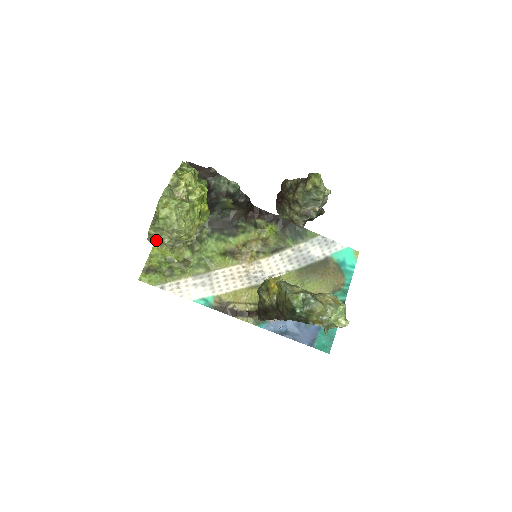
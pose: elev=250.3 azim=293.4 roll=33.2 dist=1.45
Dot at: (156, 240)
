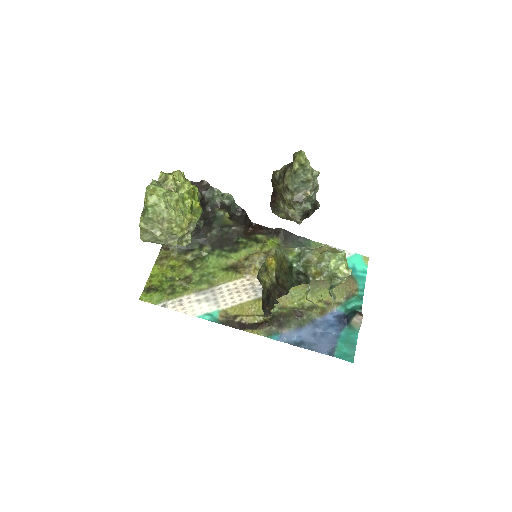
Dot at: (149, 237)
